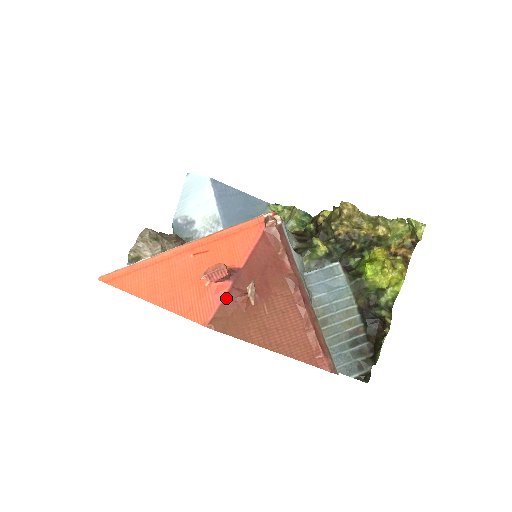
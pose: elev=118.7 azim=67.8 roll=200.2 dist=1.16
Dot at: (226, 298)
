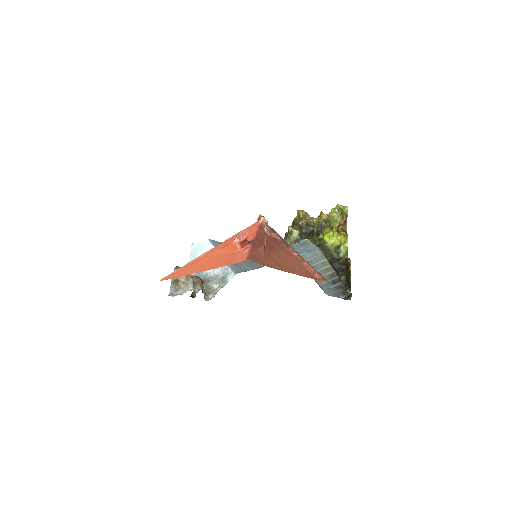
Dot at: (251, 250)
